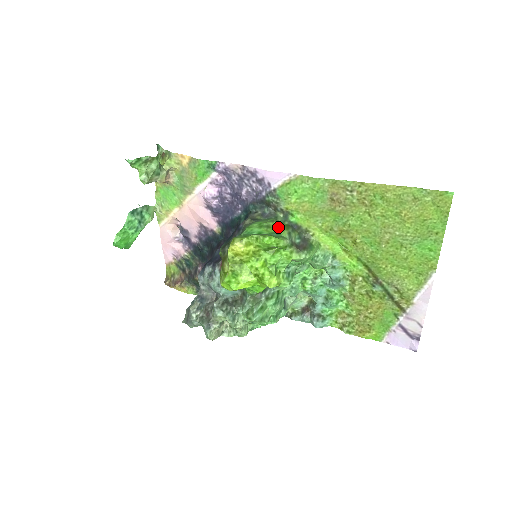
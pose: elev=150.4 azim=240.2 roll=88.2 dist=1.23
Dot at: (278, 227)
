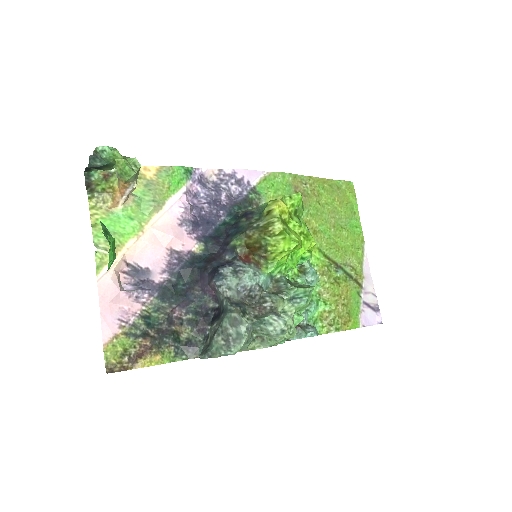
Dot at: occluded
